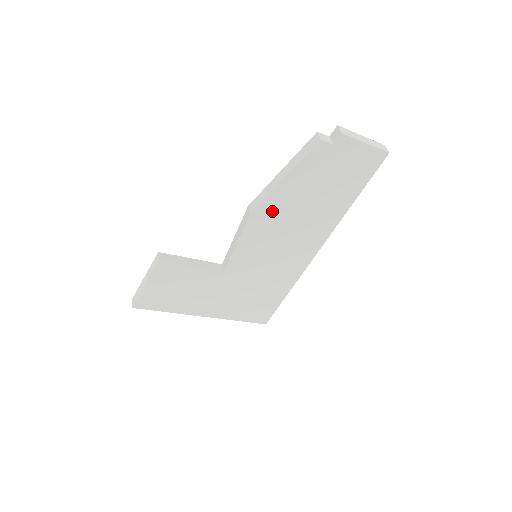
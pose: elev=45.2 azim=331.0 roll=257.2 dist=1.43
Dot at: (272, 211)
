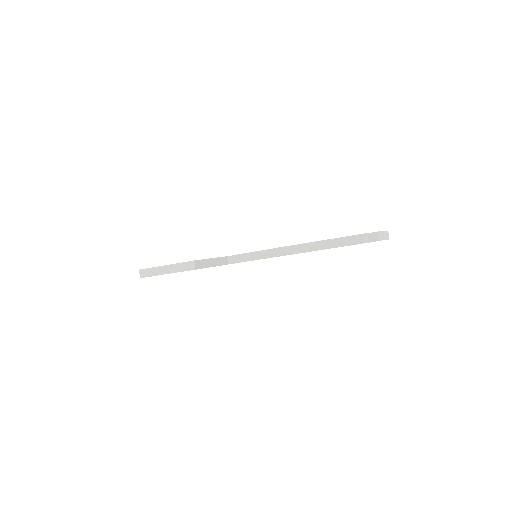
Dot at: occluded
